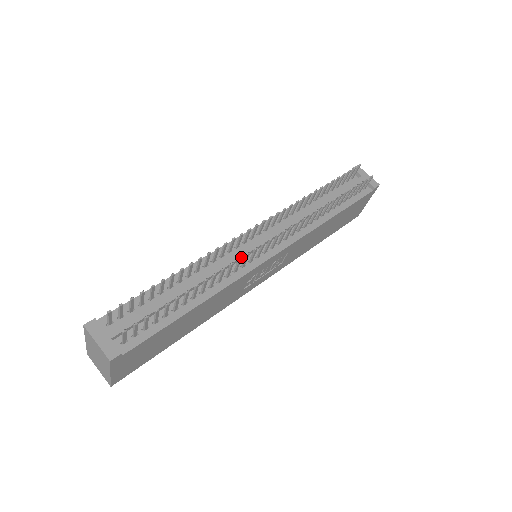
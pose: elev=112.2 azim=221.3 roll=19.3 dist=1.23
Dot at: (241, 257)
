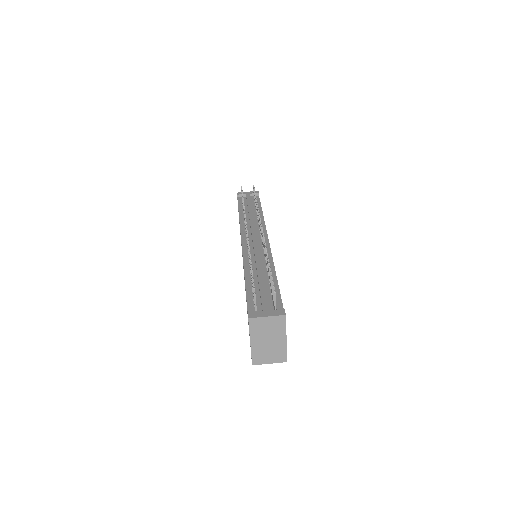
Dot at: occluded
